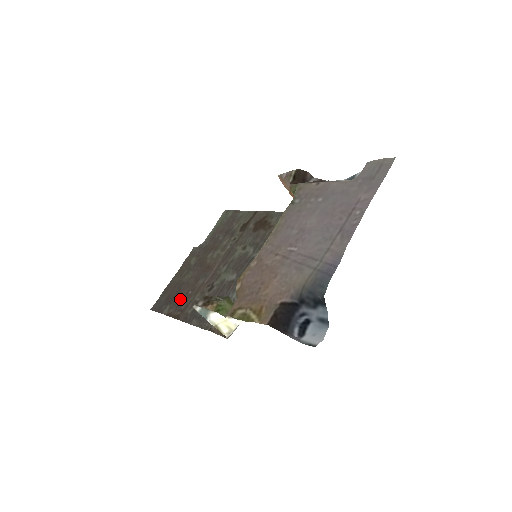
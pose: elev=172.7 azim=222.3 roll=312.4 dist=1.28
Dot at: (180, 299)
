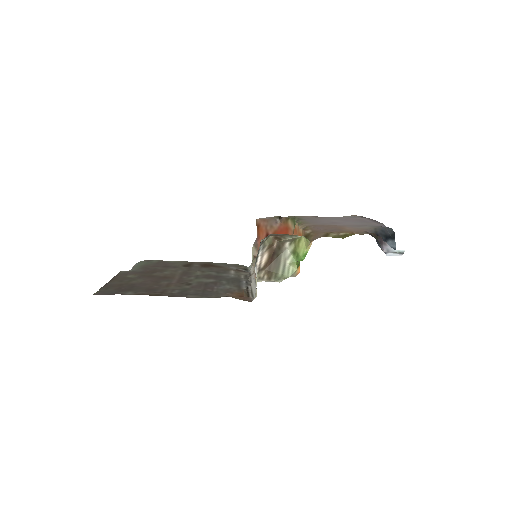
Dot at: (145, 288)
